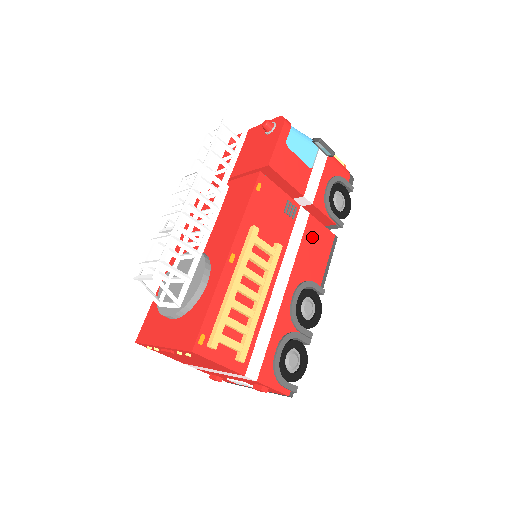
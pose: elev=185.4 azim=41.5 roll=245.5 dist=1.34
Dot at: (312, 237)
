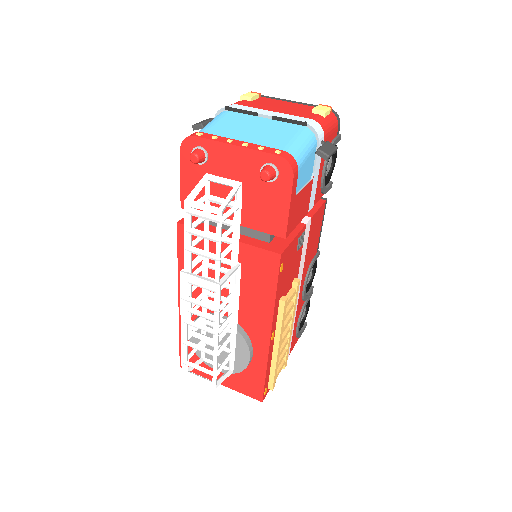
Dot at: (313, 231)
